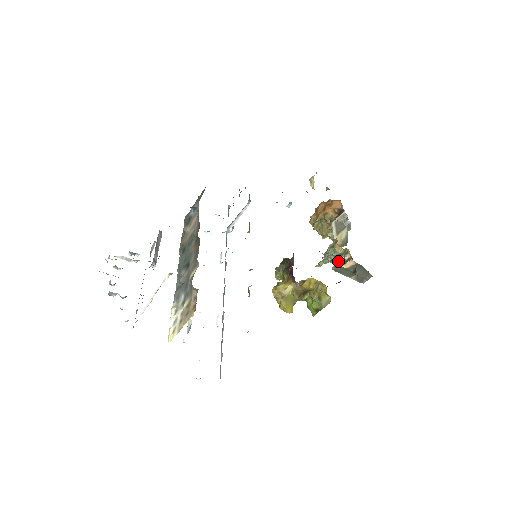
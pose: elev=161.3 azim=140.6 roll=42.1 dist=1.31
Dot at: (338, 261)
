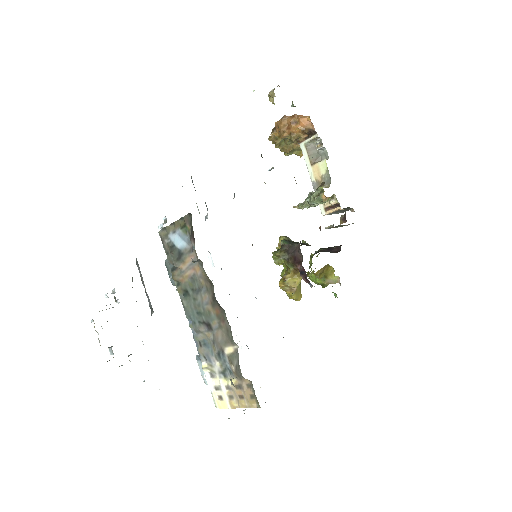
Dot at: occluded
